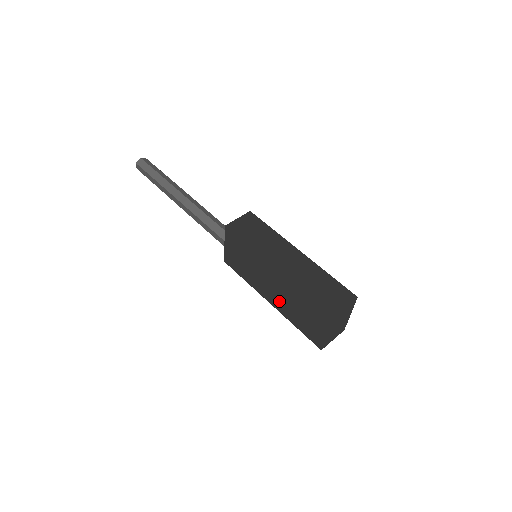
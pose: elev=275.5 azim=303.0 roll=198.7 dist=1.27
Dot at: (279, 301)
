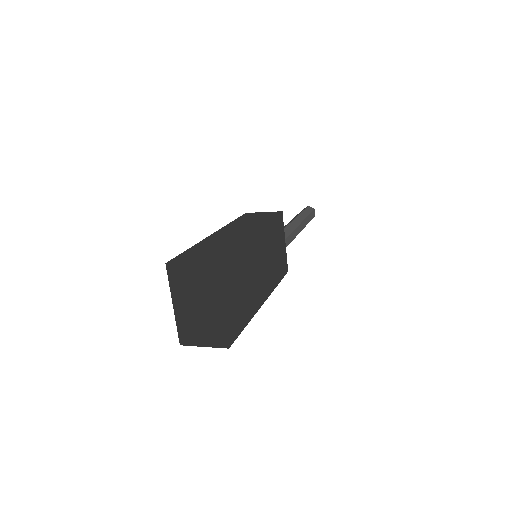
Dot at: occluded
